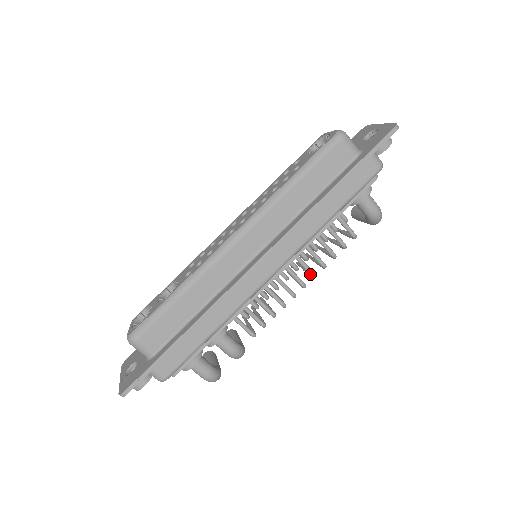
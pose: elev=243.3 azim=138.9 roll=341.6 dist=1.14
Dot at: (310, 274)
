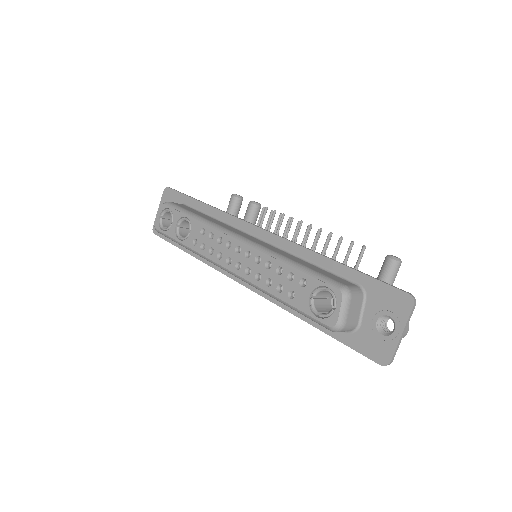
Dot at: occluded
